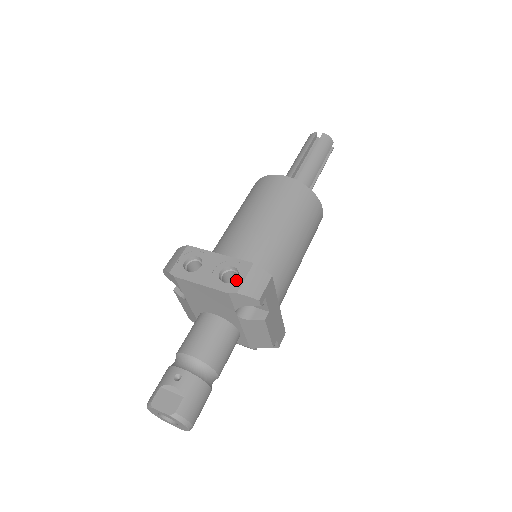
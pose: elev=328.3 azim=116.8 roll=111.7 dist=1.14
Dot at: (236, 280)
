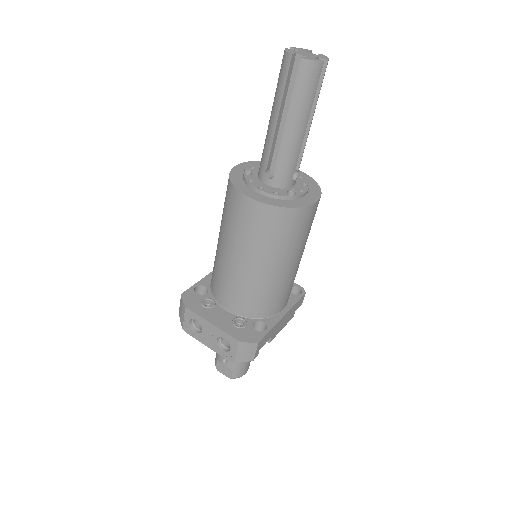
Dot at: (230, 352)
